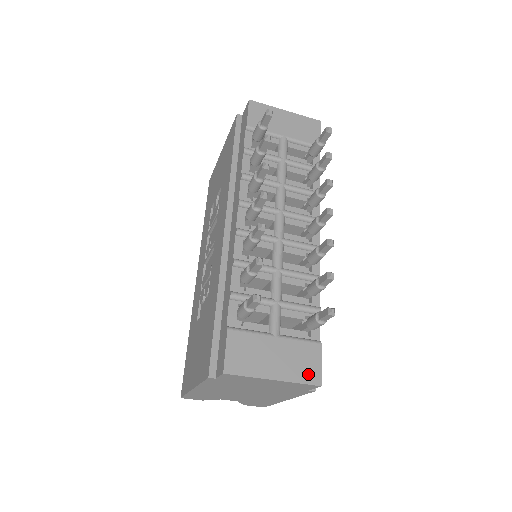
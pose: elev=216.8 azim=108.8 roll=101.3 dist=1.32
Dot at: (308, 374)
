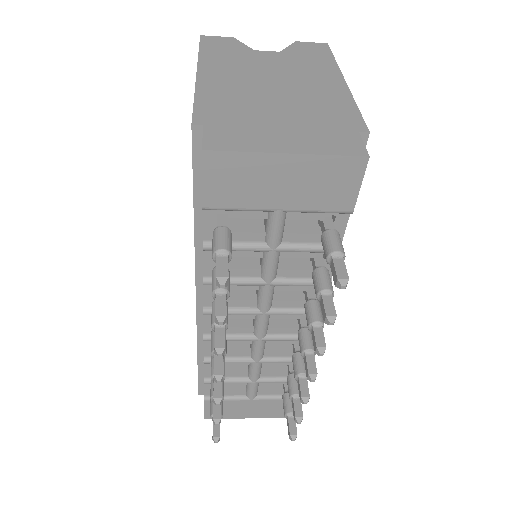
Dot at: (281, 414)
